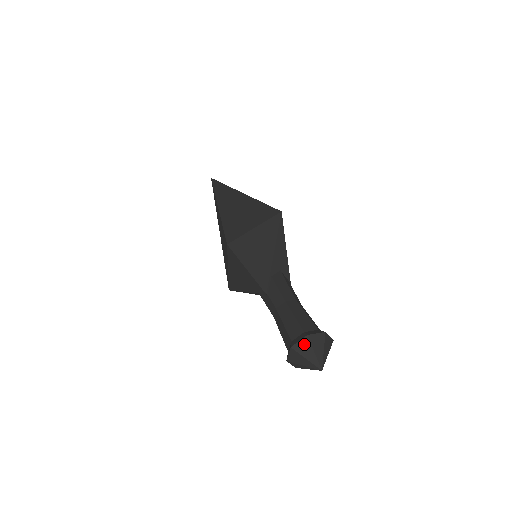
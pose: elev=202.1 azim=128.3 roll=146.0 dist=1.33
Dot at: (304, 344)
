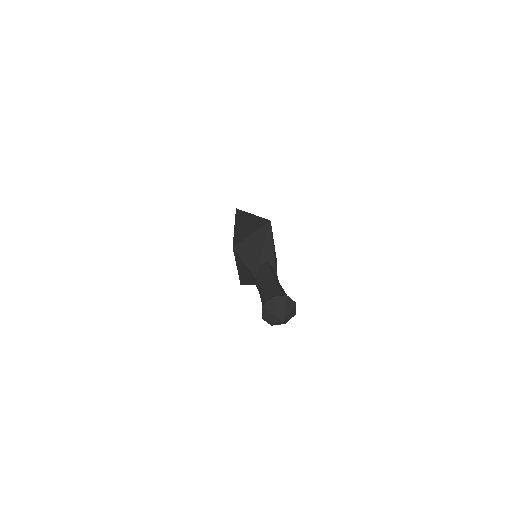
Dot at: (271, 303)
